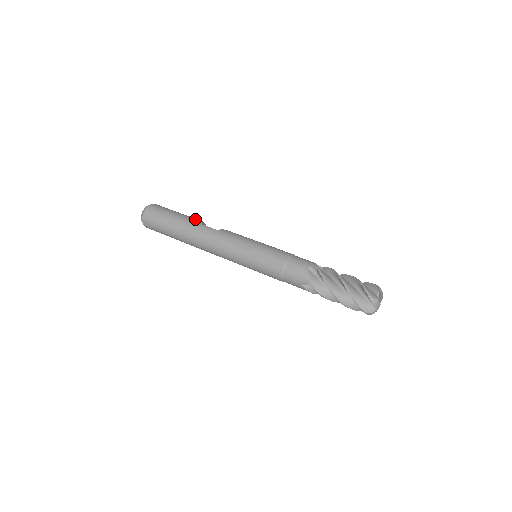
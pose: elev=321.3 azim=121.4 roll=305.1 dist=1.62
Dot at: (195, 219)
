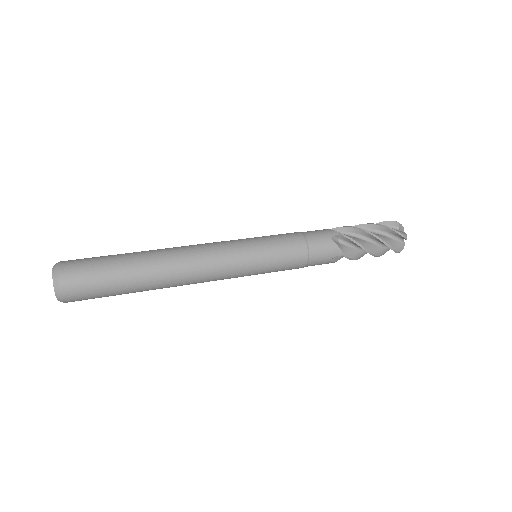
Dot at: occluded
